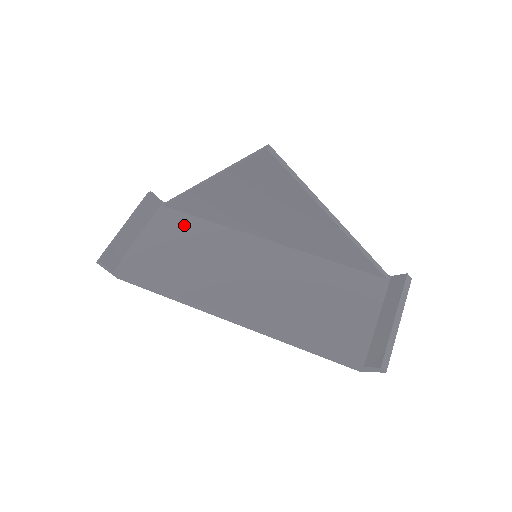
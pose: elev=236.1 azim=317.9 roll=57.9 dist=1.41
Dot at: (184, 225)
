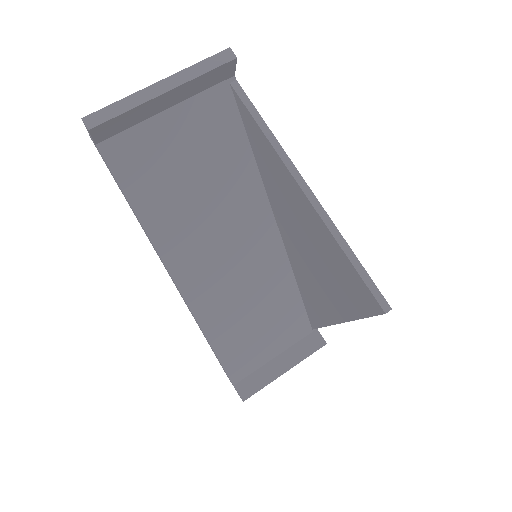
Dot at: (228, 142)
